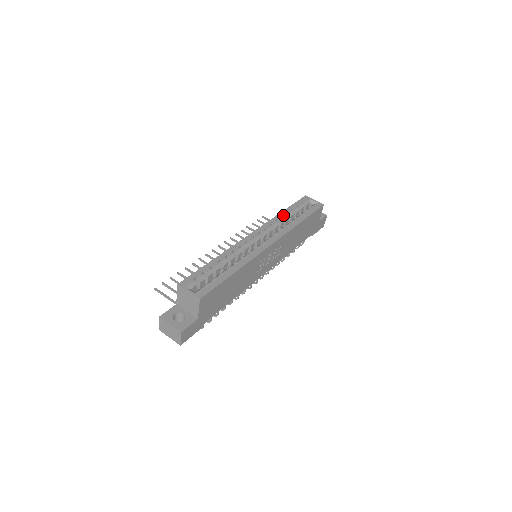
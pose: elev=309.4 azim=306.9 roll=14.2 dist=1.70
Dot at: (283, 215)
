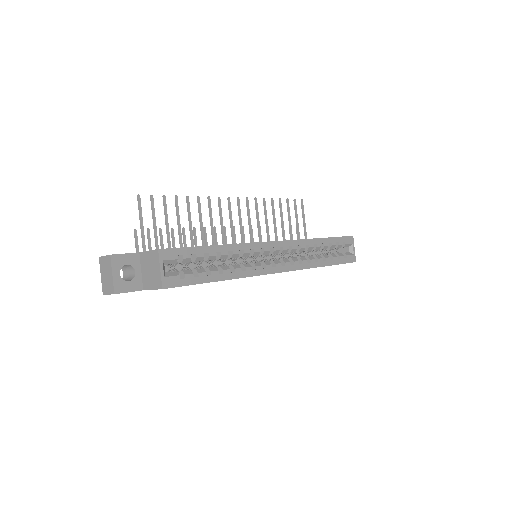
Dot at: (317, 243)
